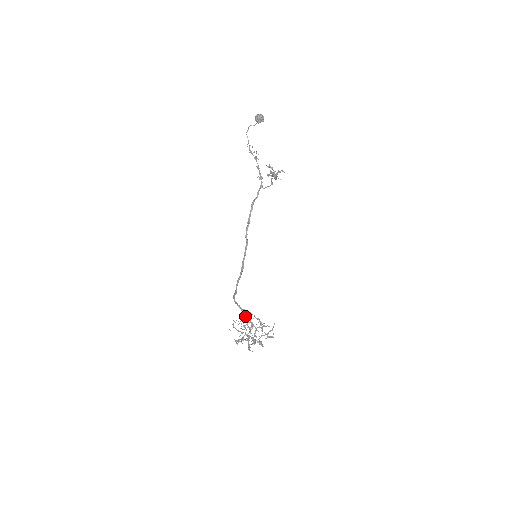
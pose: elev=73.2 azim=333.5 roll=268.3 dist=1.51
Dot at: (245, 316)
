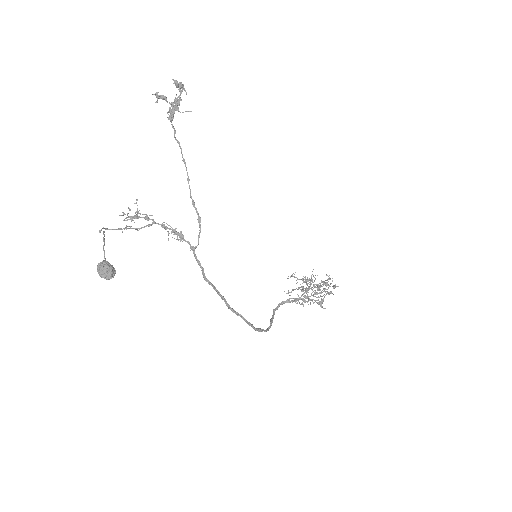
Dot at: (295, 299)
